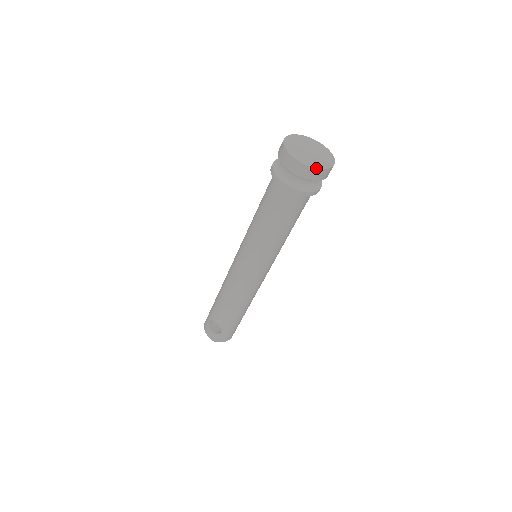
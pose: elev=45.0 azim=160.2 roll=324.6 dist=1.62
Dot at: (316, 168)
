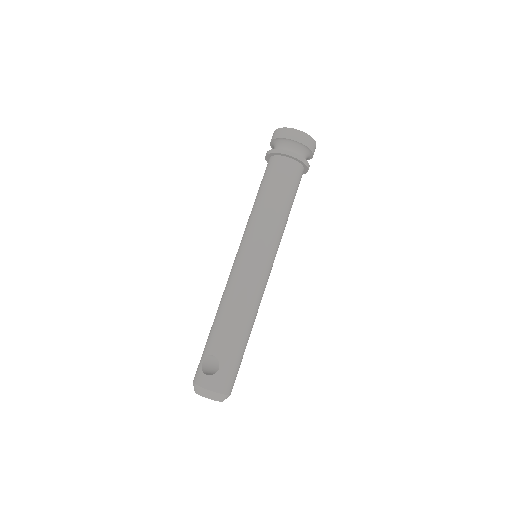
Dot at: (304, 133)
